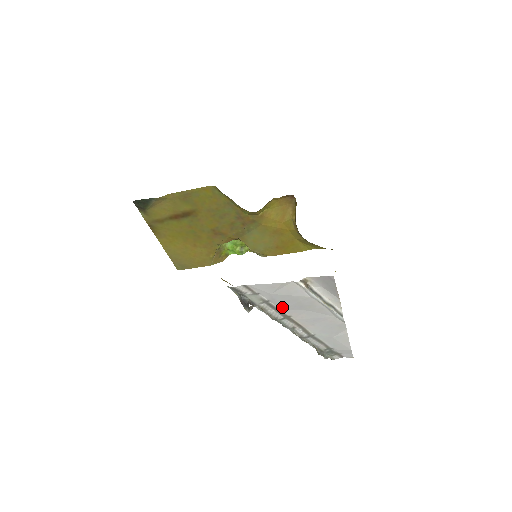
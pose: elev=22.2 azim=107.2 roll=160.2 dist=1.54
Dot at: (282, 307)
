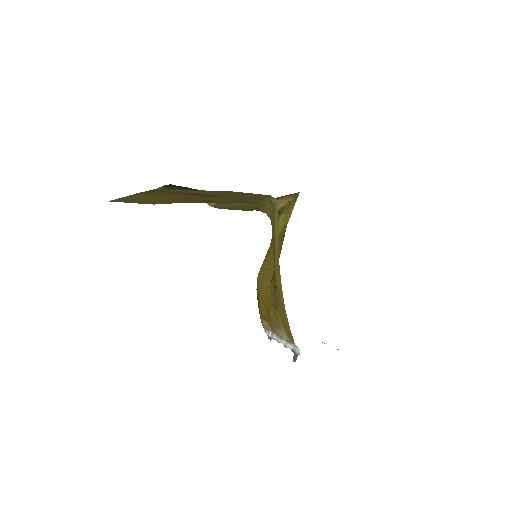
Dot at: occluded
